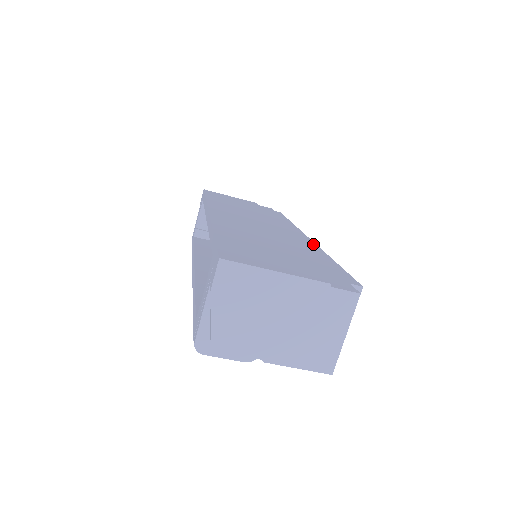
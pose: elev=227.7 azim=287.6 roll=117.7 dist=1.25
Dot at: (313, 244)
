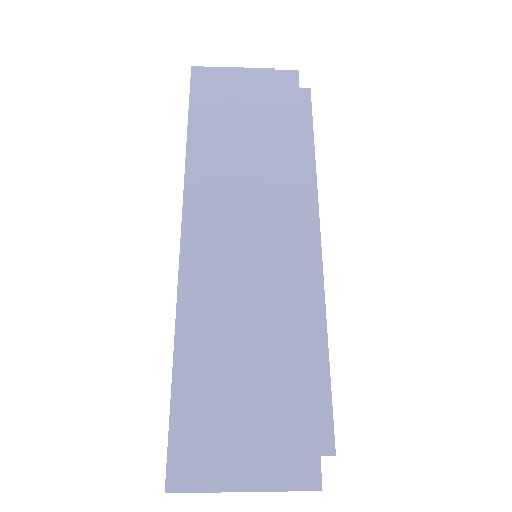
Dot at: (318, 279)
